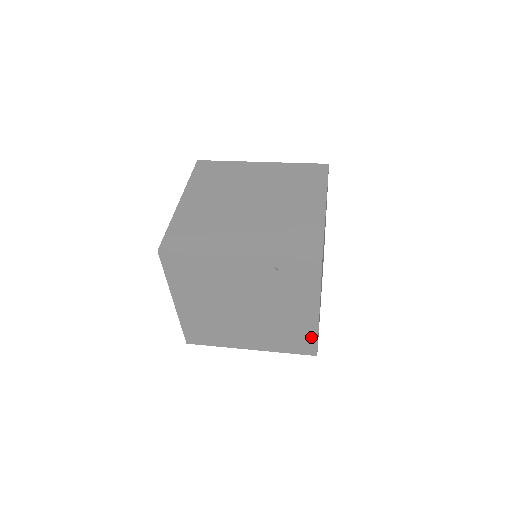
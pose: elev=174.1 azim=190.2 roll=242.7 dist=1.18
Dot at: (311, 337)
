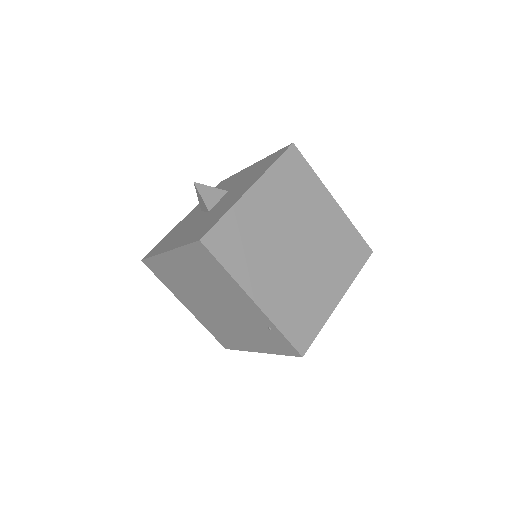
Dot at: (236, 346)
